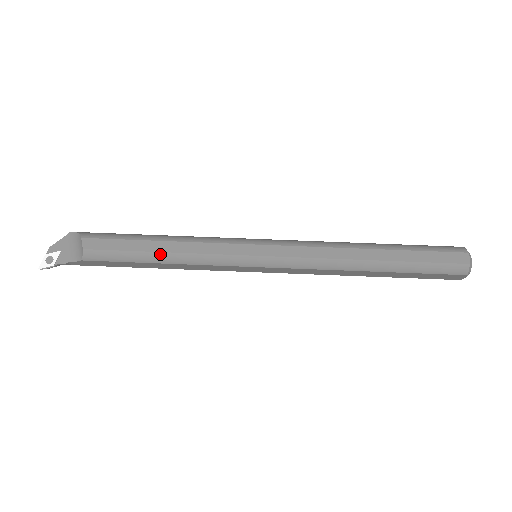
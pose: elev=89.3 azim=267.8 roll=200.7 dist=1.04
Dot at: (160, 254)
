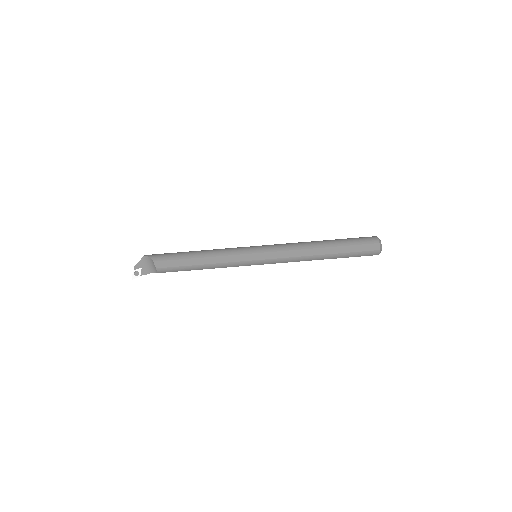
Dot at: (201, 266)
